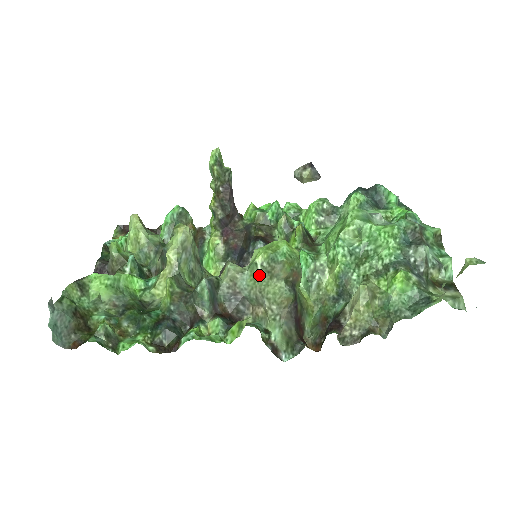
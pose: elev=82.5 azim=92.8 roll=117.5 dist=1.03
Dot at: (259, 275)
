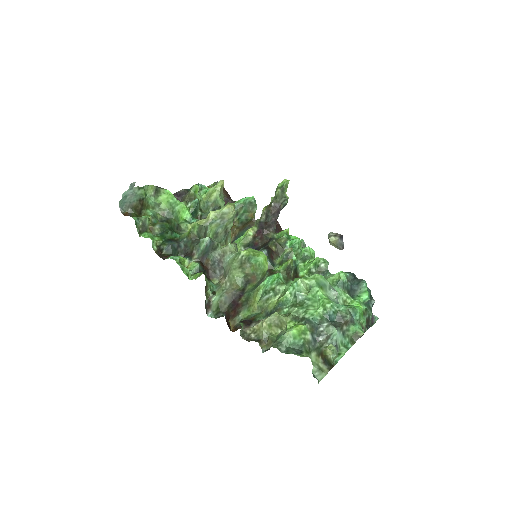
Dot at: (236, 261)
